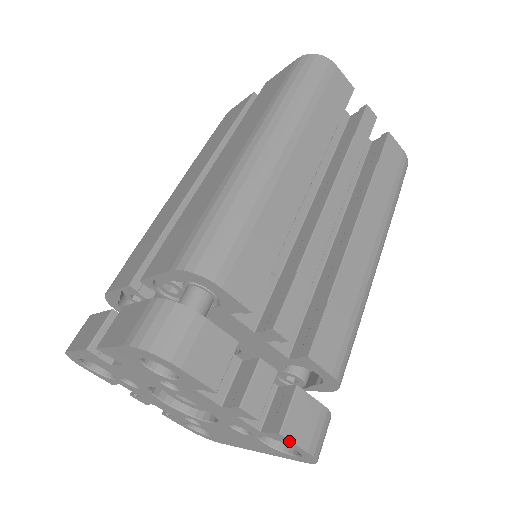
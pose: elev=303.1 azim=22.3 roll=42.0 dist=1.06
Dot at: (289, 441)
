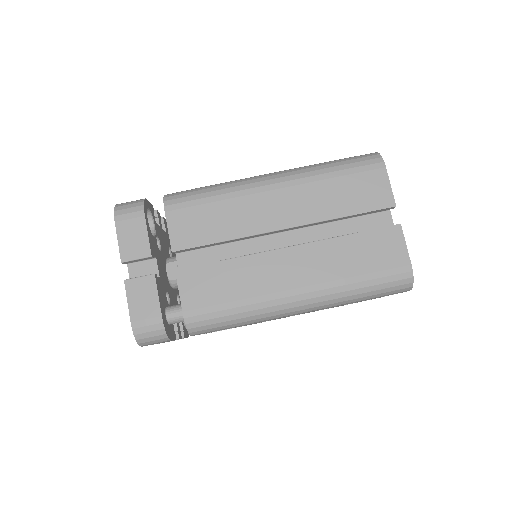
Dot at: occluded
